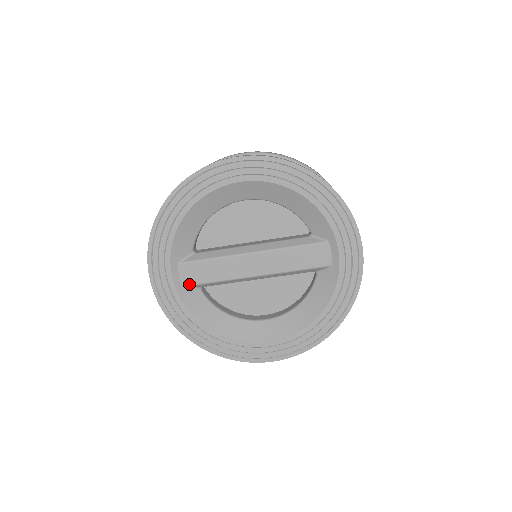
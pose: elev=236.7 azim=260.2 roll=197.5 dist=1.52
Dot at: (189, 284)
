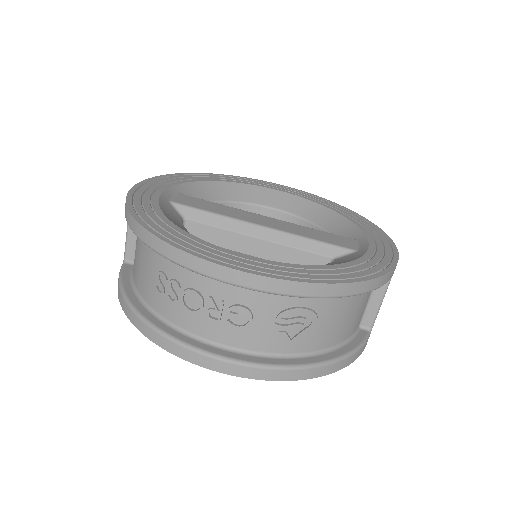
Dot at: (178, 202)
